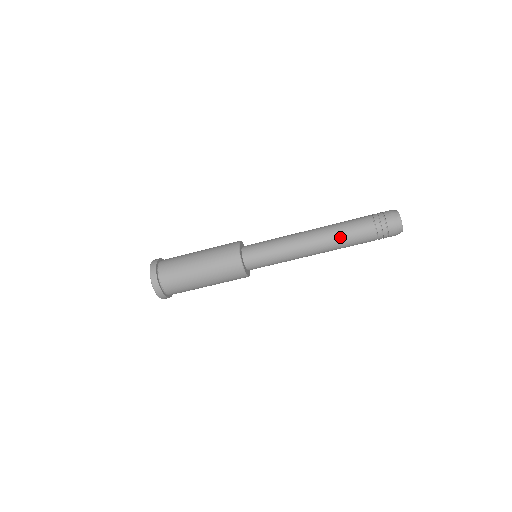
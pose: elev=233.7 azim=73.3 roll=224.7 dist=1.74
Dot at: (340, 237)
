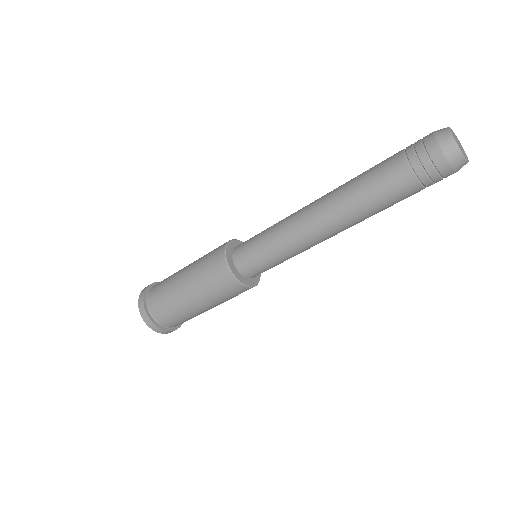
Dot at: (370, 216)
